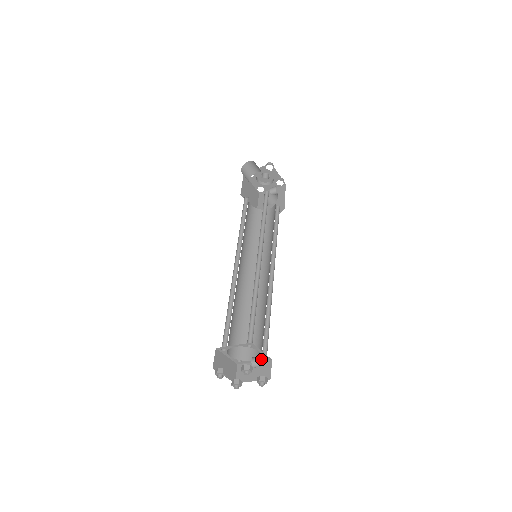
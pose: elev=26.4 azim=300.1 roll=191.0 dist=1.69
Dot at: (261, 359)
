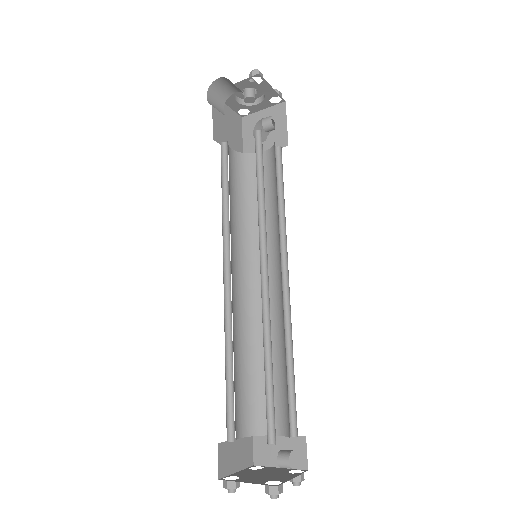
Dot at: (289, 436)
